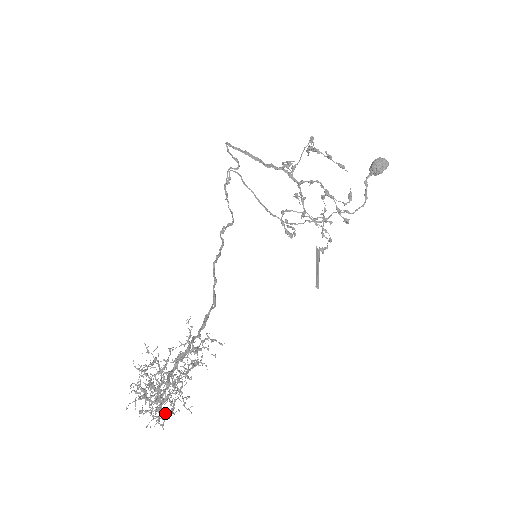
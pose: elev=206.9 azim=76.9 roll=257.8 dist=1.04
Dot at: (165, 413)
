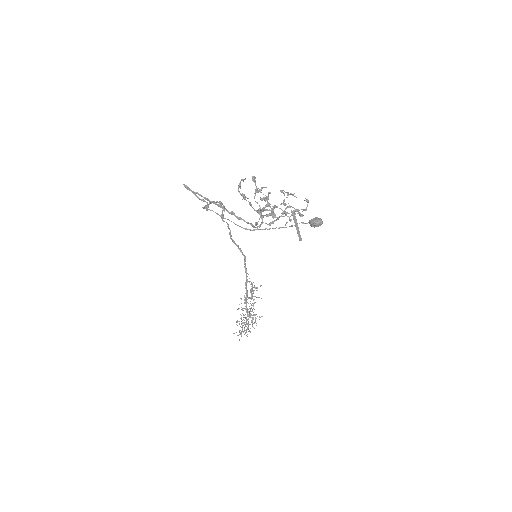
Dot at: occluded
